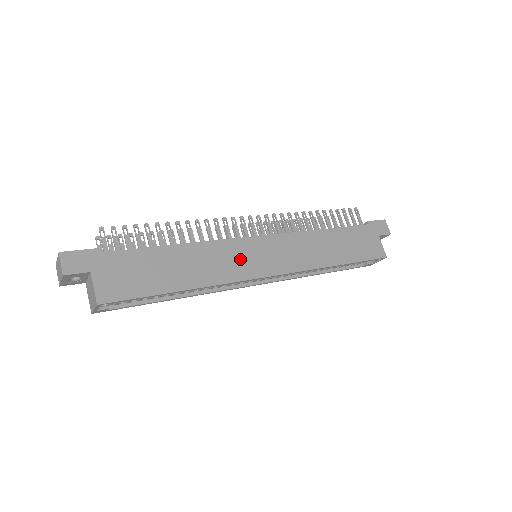
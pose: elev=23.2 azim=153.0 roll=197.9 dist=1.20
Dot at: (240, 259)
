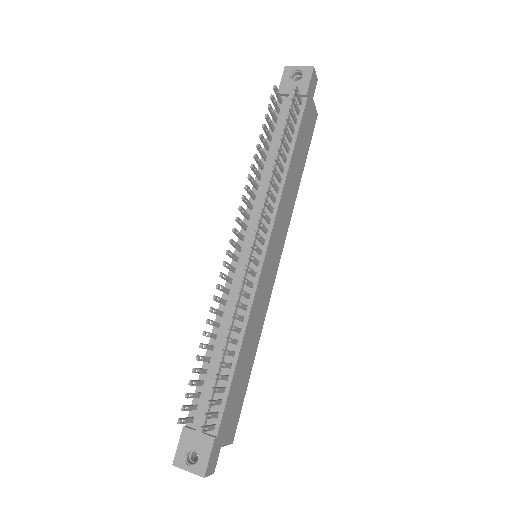
Dot at: (265, 290)
